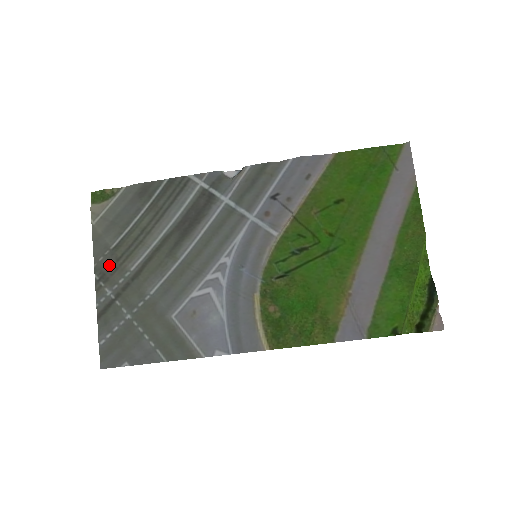
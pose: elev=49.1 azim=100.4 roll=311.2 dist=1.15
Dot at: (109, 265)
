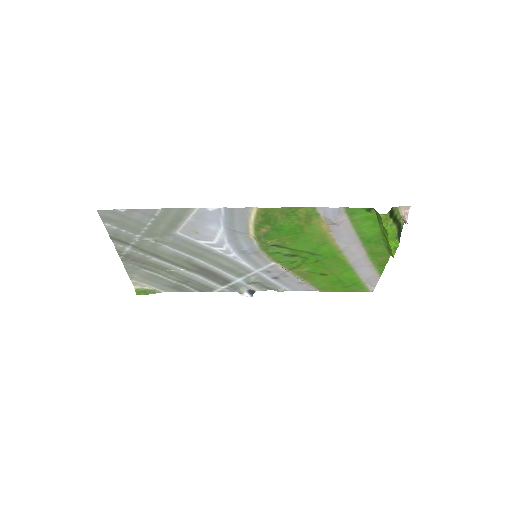
Dot at: (135, 262)
